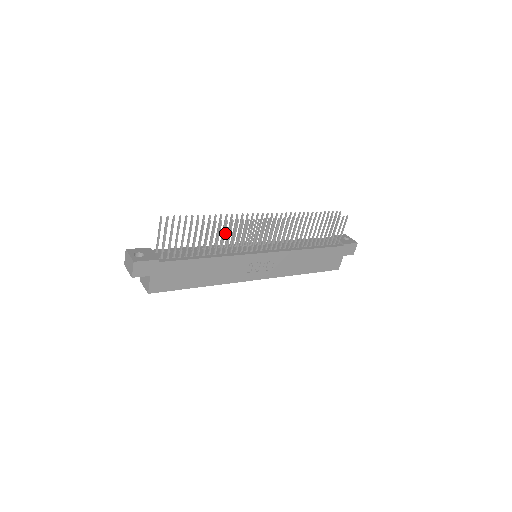
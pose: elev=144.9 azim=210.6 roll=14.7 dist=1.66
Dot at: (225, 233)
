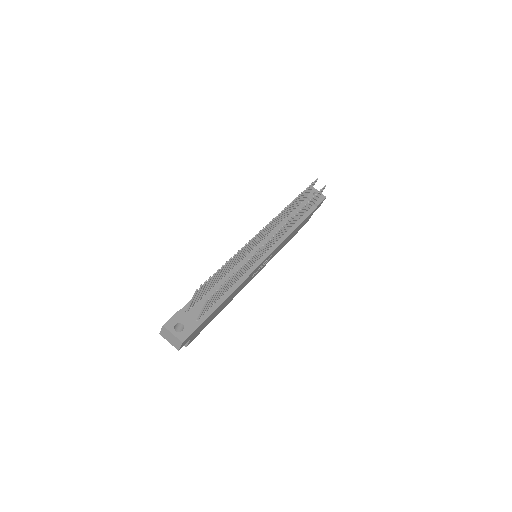
Dot at: (245, 267)
